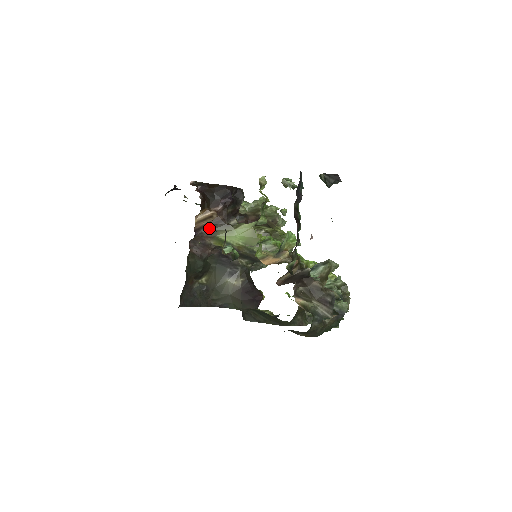
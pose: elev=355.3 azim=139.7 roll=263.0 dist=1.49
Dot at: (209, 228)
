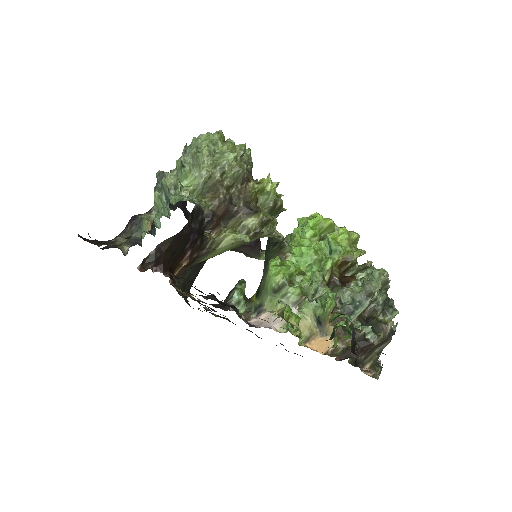
Dot at: (186, 268)
